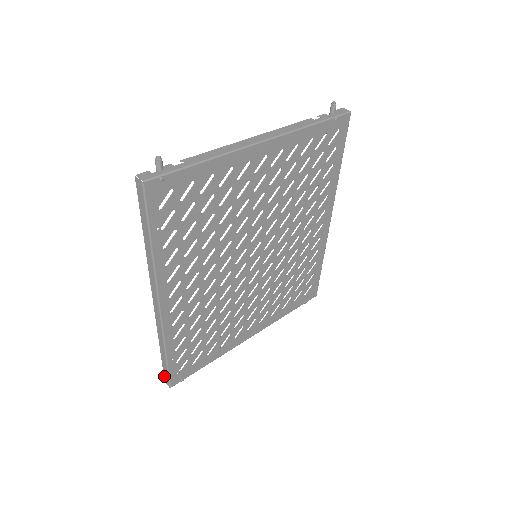
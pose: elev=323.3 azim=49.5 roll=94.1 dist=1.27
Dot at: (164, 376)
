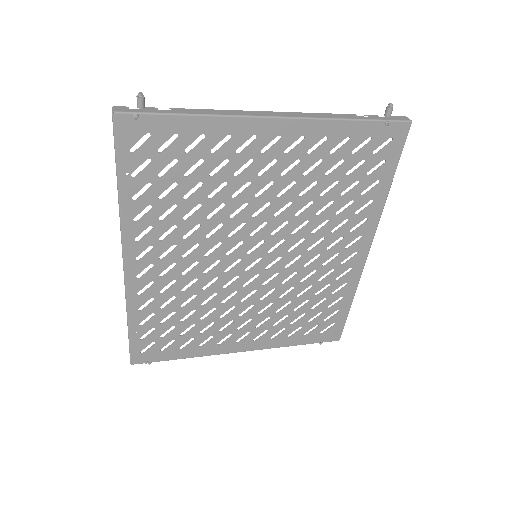
Dot at: occluded
